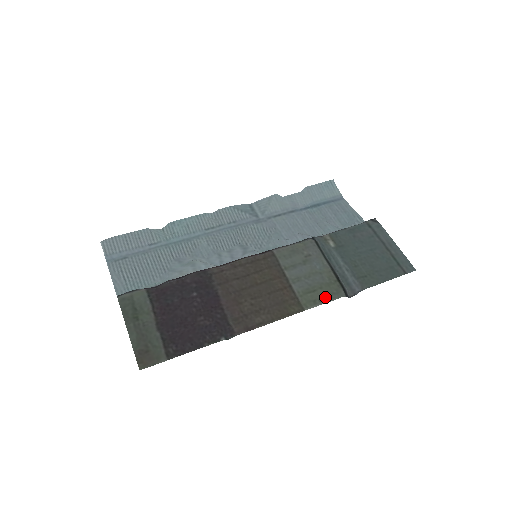
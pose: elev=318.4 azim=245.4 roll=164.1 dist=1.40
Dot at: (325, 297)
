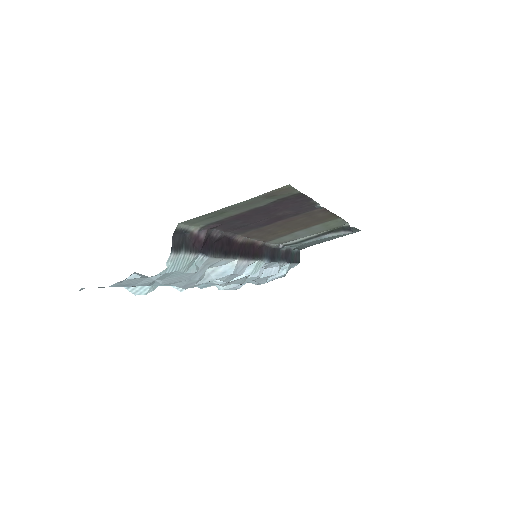
Dot at: (339, 223)
